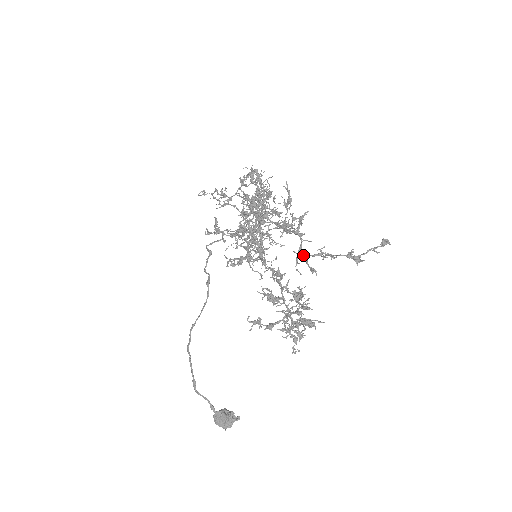
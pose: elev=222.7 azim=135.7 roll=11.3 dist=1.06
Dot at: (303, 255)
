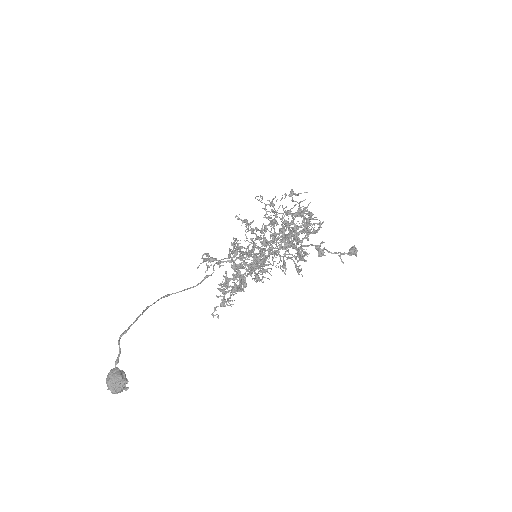
Dot at: (286, 246)
